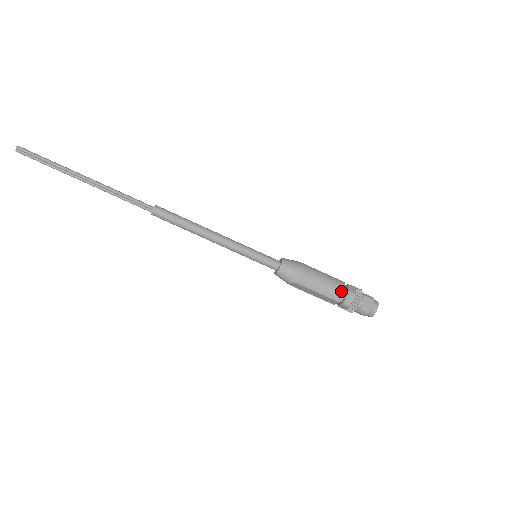
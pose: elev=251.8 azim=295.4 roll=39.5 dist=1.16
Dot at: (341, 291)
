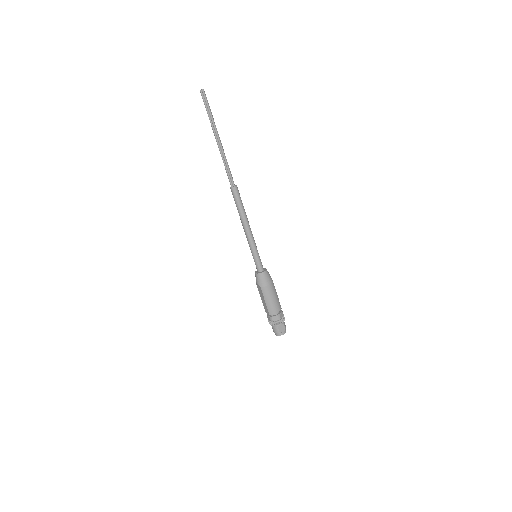
Dot at: (276, 311)
